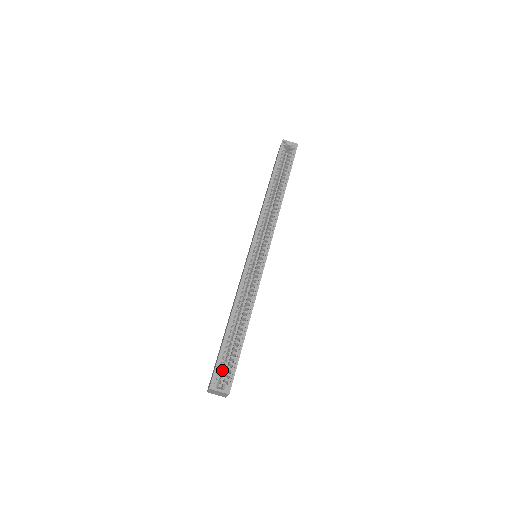
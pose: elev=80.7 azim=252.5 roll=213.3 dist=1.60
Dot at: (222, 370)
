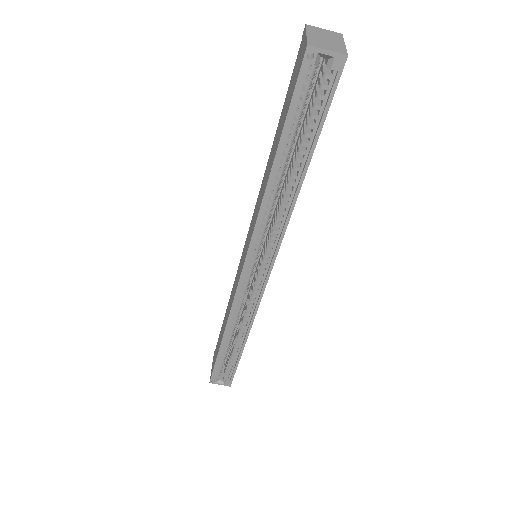
Dot at: (221, 369)
